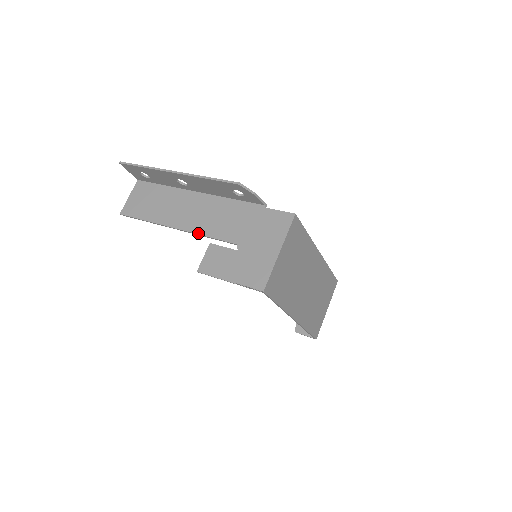
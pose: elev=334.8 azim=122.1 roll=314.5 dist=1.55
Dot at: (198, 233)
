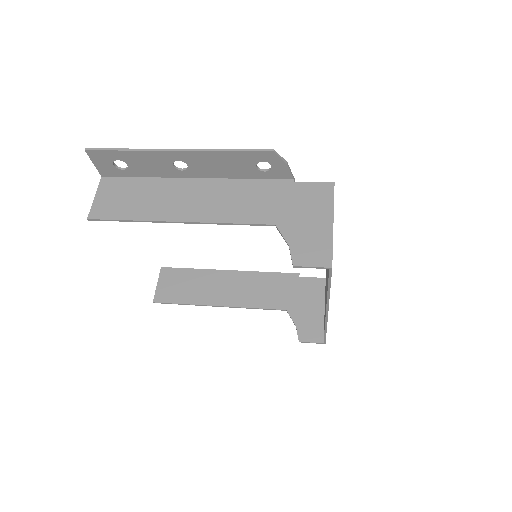
Dot at: (217, 221)
